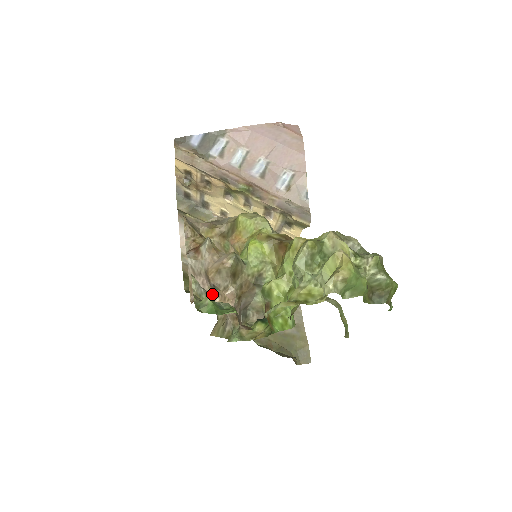
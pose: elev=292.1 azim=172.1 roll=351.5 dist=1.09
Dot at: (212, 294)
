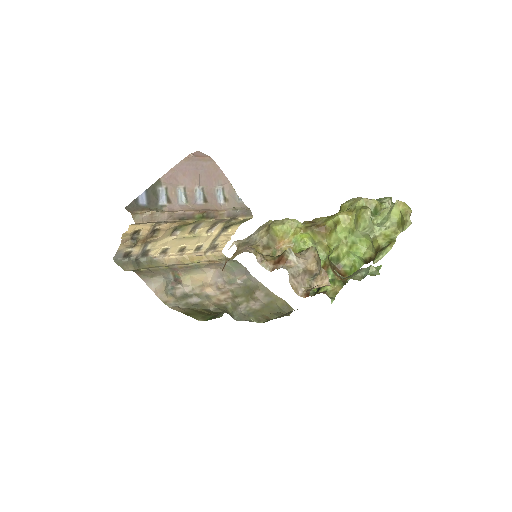
Dot at: (310, 282)
